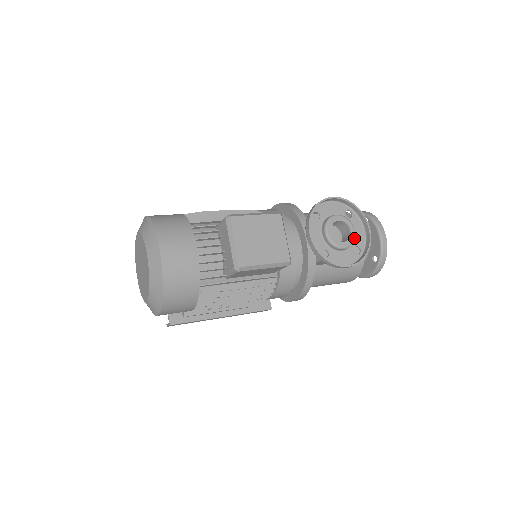
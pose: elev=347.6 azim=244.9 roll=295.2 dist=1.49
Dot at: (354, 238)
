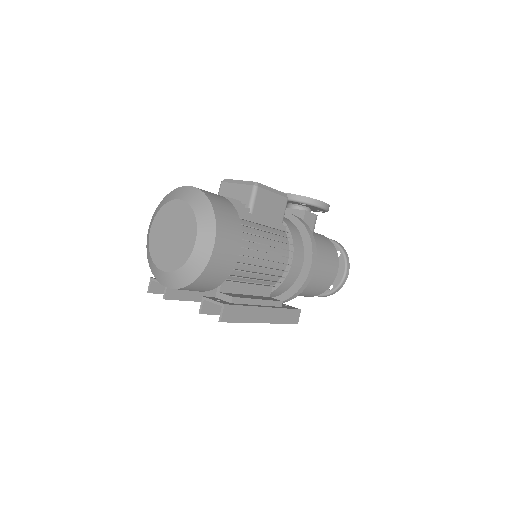
Dot at: occluded
